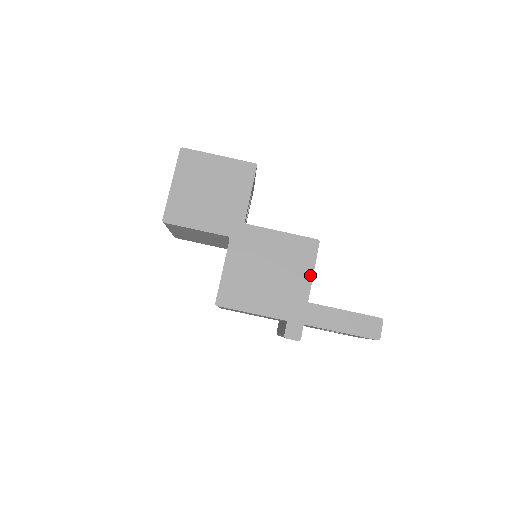
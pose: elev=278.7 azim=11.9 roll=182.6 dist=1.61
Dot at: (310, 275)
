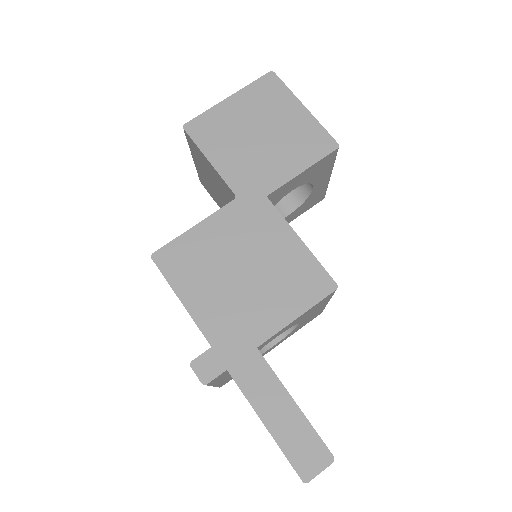
Dot at: (289, 318)
